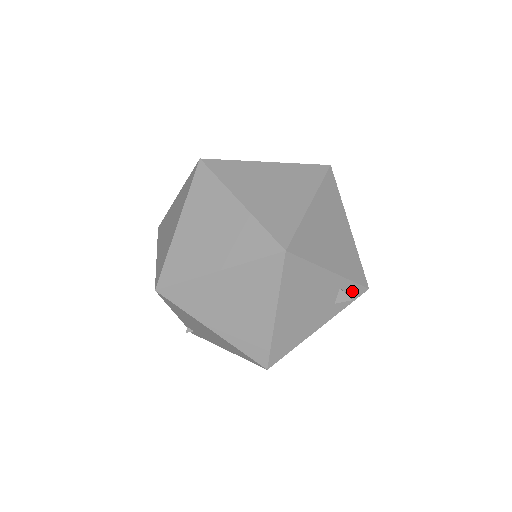
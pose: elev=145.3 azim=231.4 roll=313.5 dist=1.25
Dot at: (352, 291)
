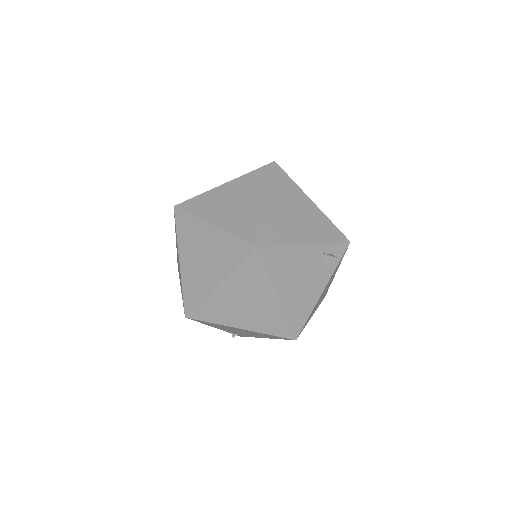
Dot at: (335, 250)
